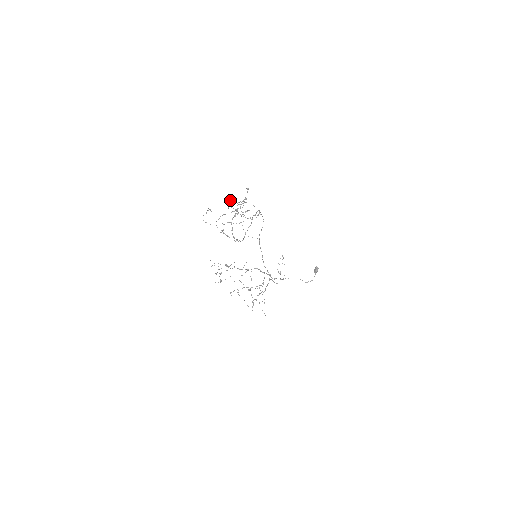
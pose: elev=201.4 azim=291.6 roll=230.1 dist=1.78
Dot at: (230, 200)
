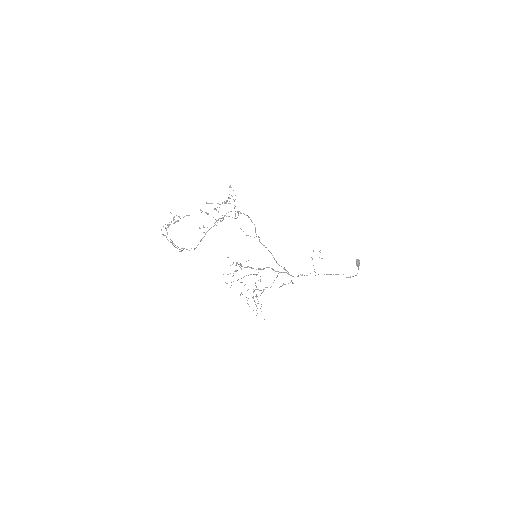
Dot at: occluded
